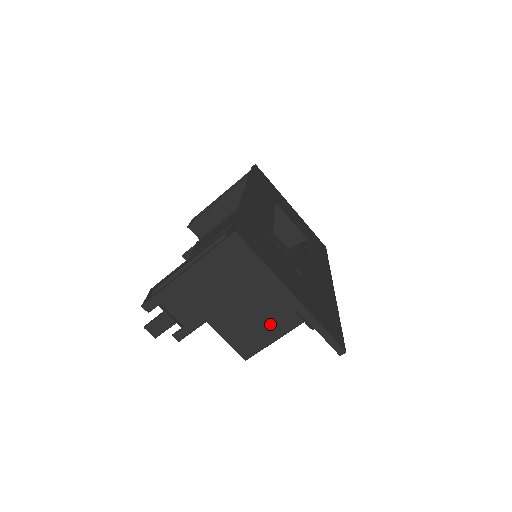
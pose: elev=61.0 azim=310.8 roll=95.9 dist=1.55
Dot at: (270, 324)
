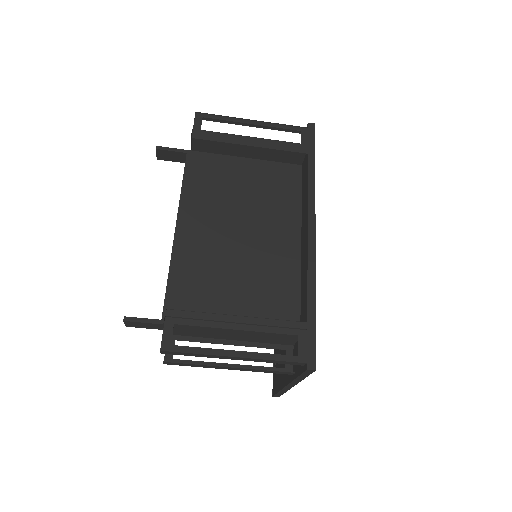
Dot at: occluded
